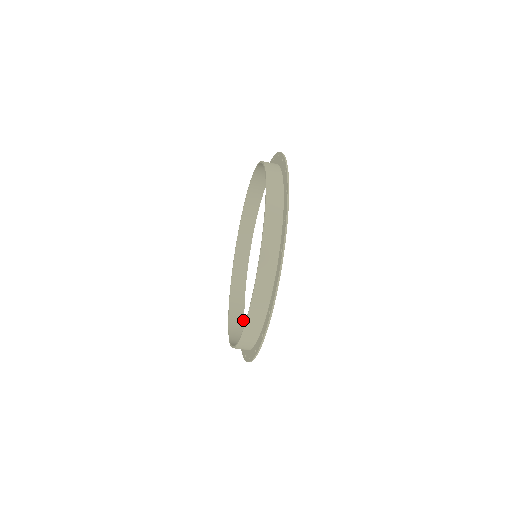
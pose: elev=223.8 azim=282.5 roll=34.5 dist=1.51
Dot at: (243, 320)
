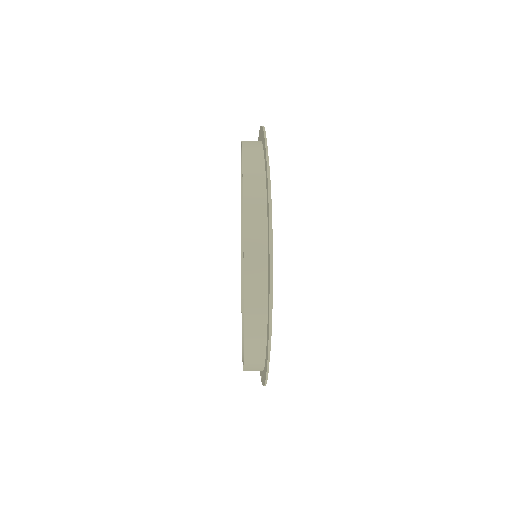
Dot at: occluded
